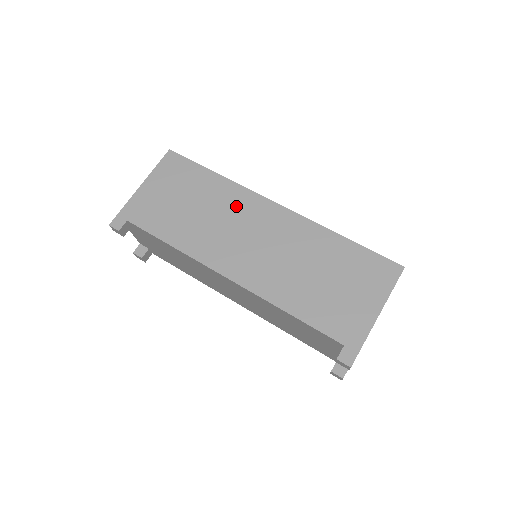
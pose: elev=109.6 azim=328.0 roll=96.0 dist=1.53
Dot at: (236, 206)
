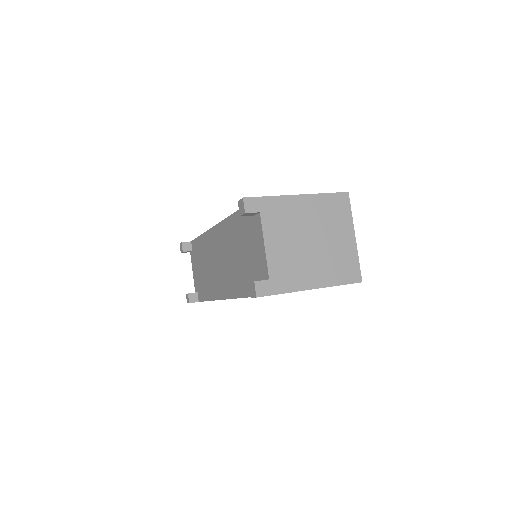
Dot at: occluded
